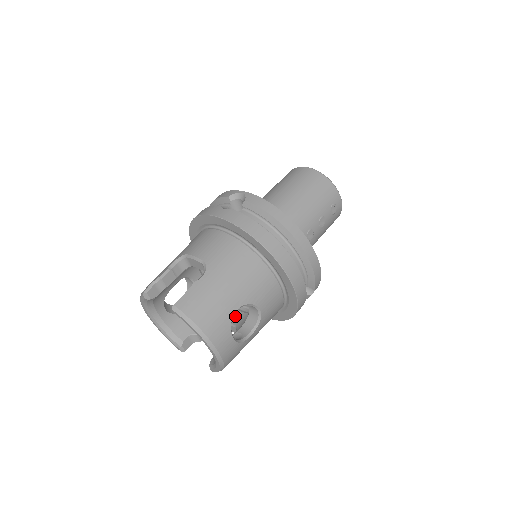
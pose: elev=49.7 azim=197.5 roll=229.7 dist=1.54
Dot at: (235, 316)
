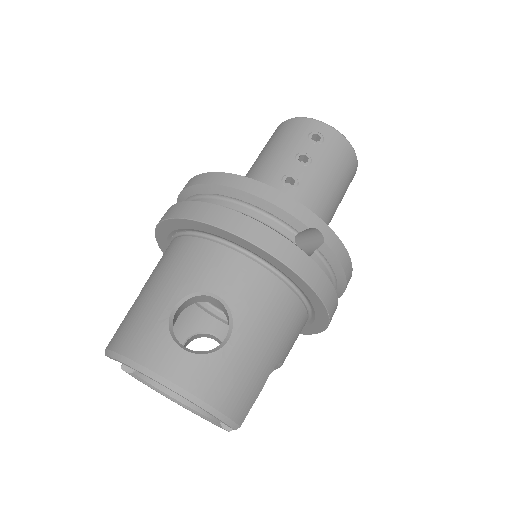
Dot at: occluded
